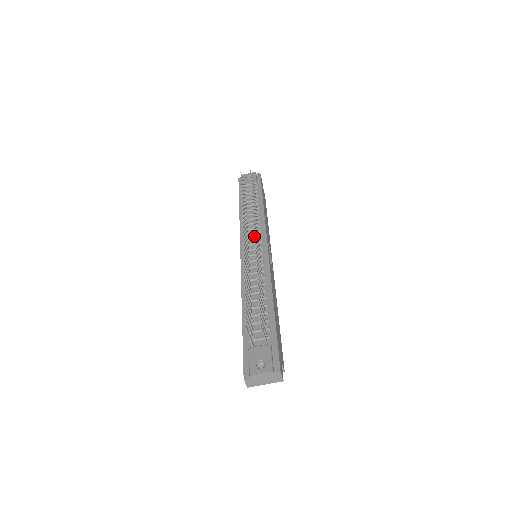
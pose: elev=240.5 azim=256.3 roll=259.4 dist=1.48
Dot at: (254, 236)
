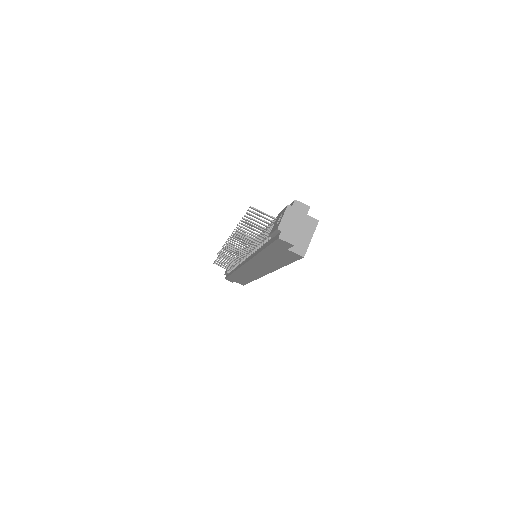
Dot at: occluded
